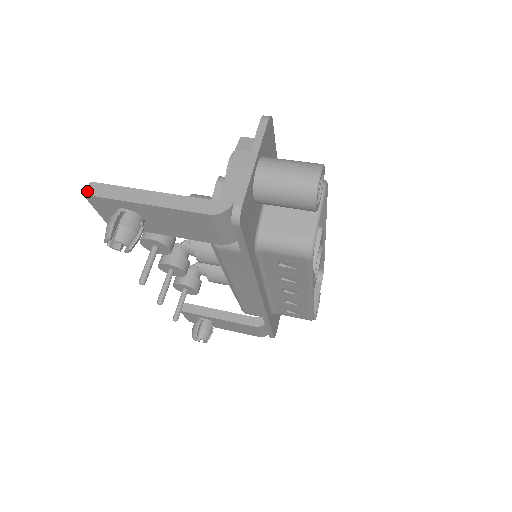
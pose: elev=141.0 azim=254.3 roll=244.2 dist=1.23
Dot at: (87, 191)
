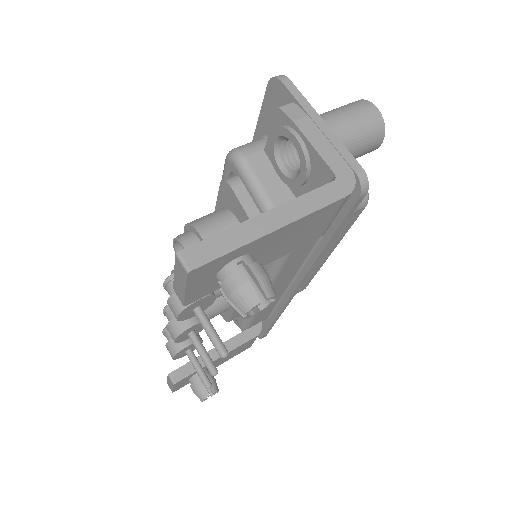
Dot at: (189, 265)
